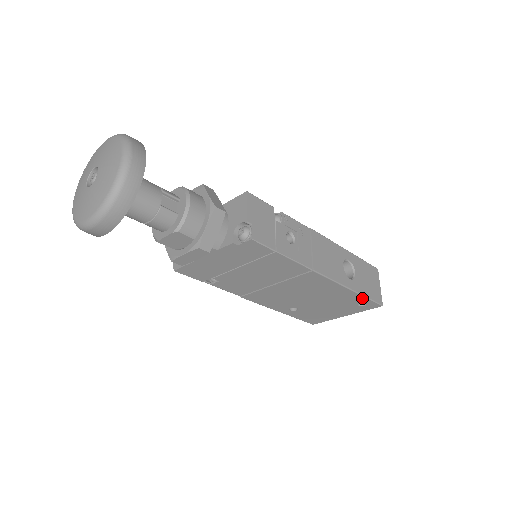
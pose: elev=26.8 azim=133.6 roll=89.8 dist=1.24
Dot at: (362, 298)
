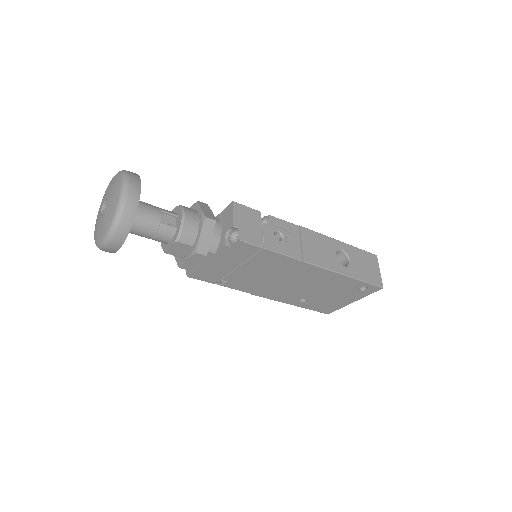
Dot at: (360, 282)
